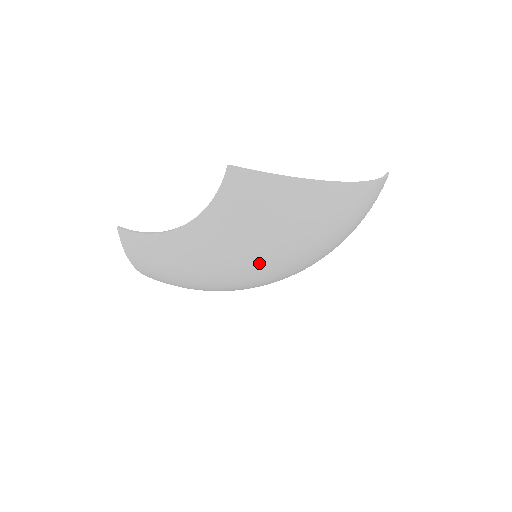
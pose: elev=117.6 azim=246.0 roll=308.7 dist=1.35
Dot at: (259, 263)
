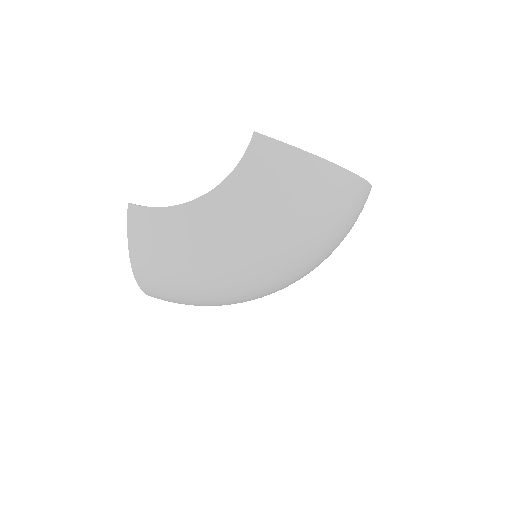
Dot at: (268, 249)
